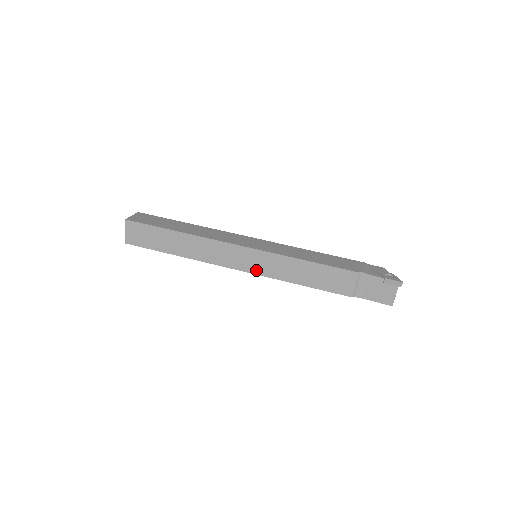
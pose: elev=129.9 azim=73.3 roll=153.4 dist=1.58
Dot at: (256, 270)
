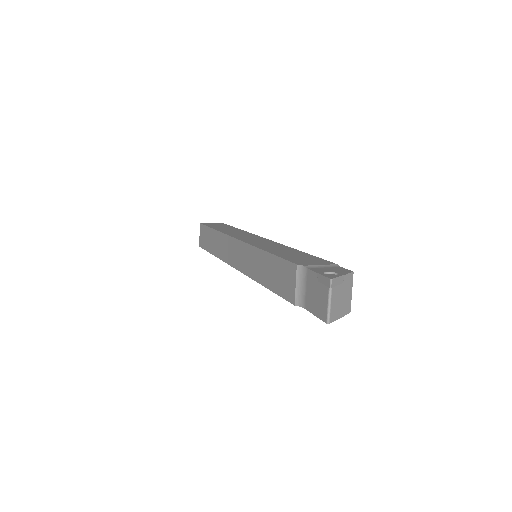
Dot at: (243, 268)
